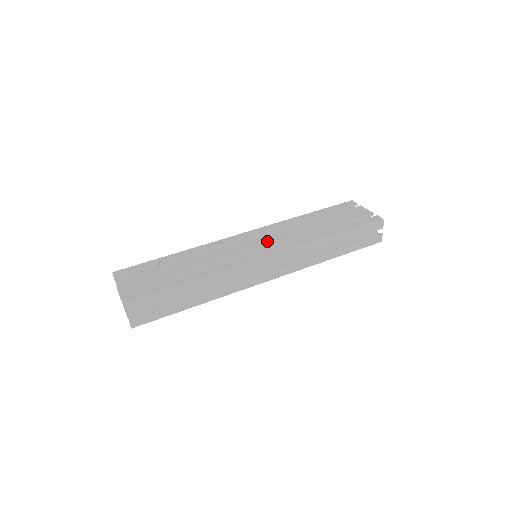
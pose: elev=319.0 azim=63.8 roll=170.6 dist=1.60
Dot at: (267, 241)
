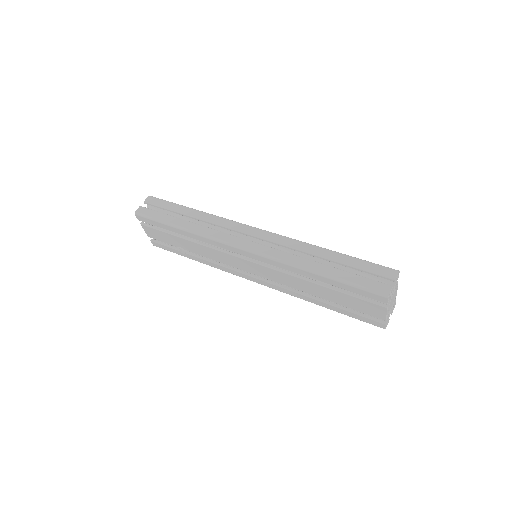
Dot at: occluded
